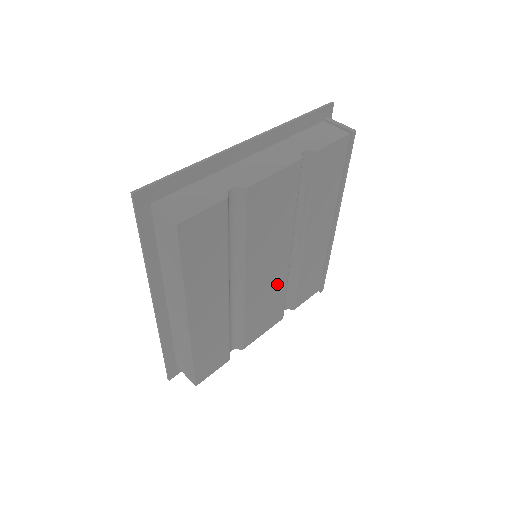
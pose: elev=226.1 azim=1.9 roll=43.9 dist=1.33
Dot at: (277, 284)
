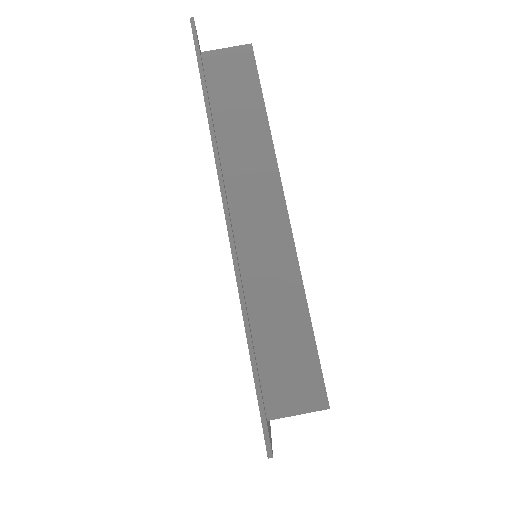
Dot at: occluded
